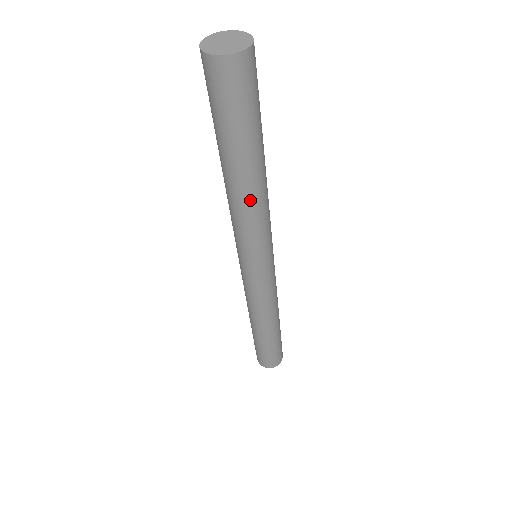
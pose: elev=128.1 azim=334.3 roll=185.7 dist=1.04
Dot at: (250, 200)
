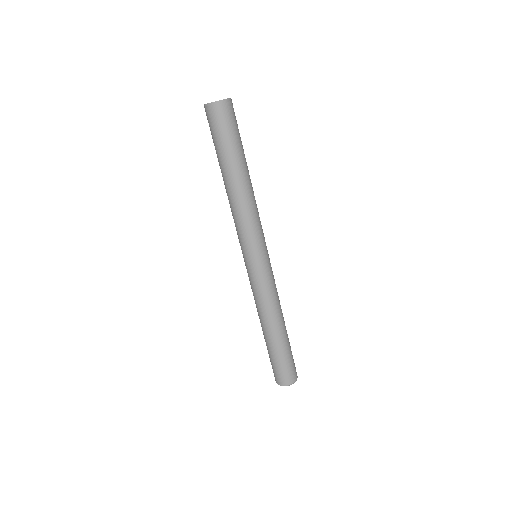
Dot at: (232, 198)
